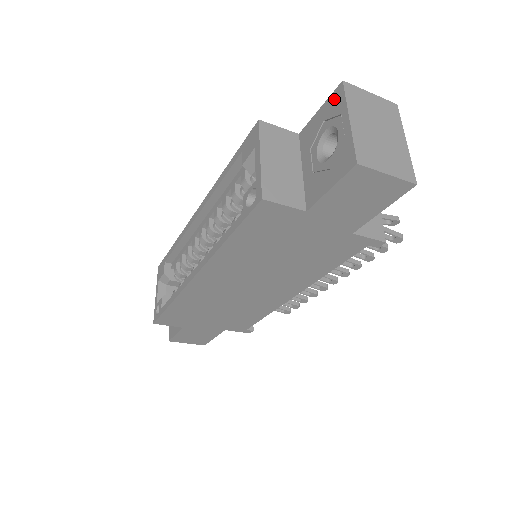
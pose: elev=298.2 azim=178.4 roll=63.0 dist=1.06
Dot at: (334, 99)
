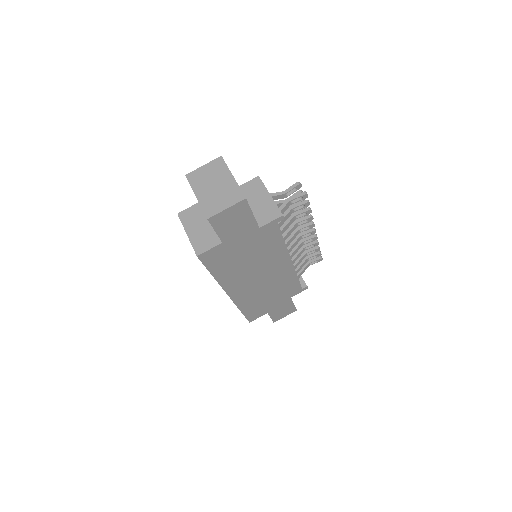
Dot at: occluded
